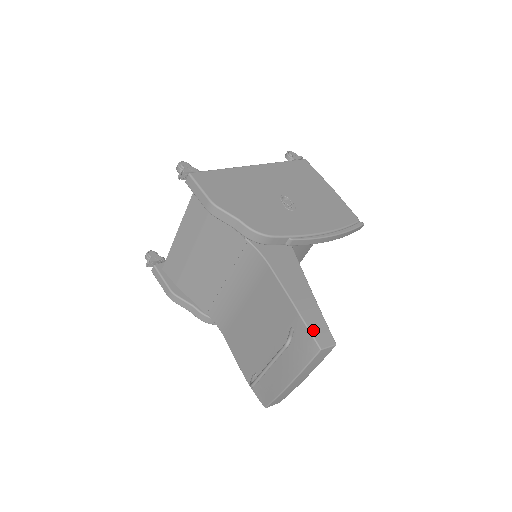
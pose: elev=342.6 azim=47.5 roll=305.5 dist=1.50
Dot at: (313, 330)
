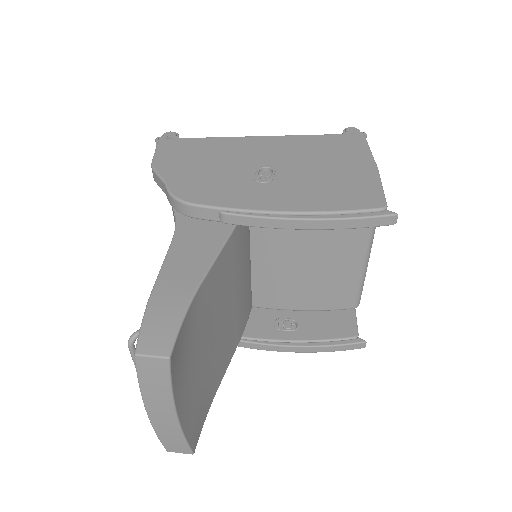
Dot at: (147, 326)
